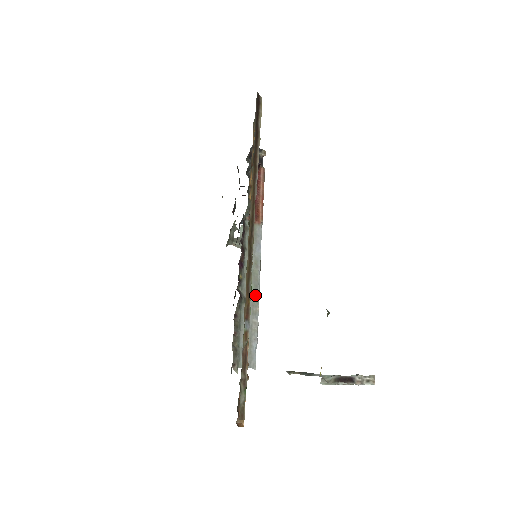
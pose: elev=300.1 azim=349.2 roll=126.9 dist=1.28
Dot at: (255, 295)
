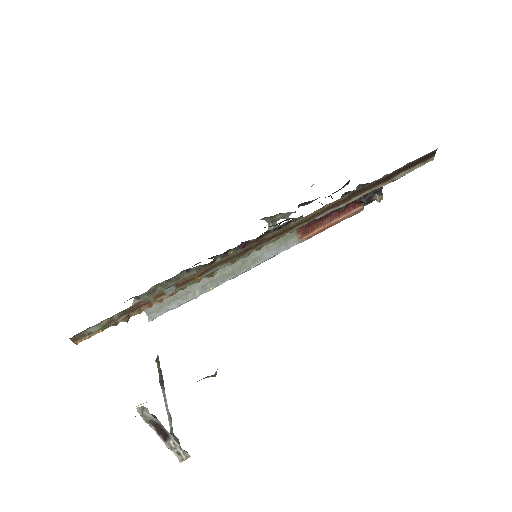
Dot at: (223, 278)
